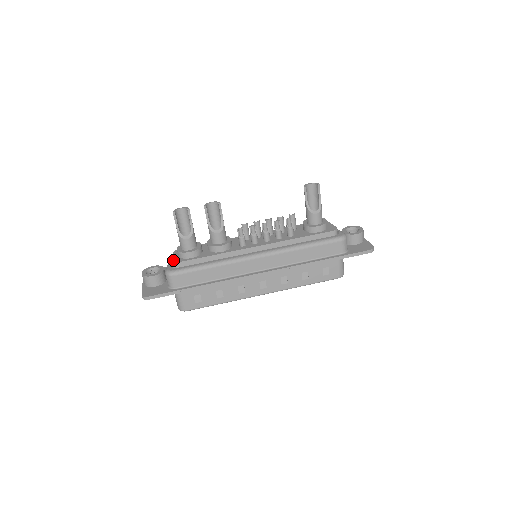
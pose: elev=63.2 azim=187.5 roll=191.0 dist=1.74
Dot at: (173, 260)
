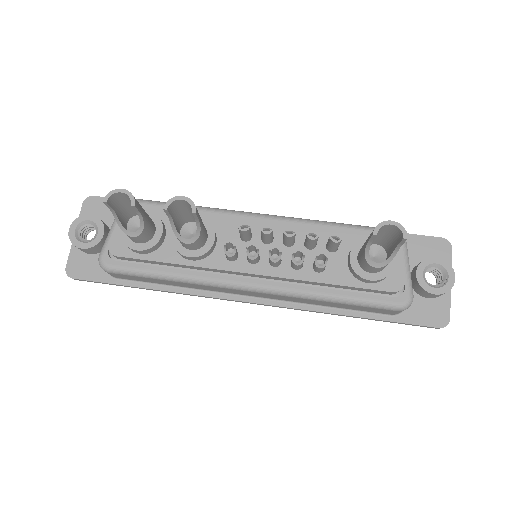
Dot at: (112, 245)
